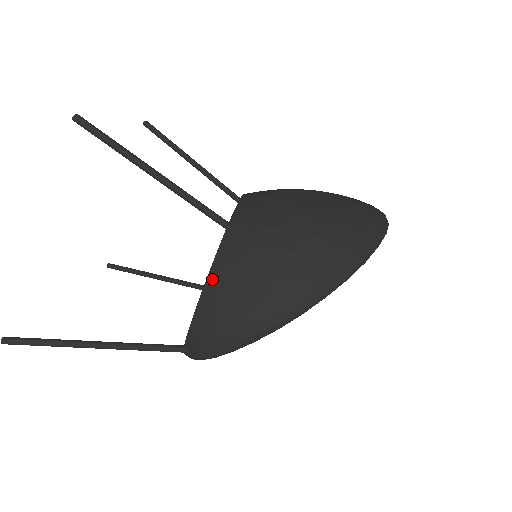
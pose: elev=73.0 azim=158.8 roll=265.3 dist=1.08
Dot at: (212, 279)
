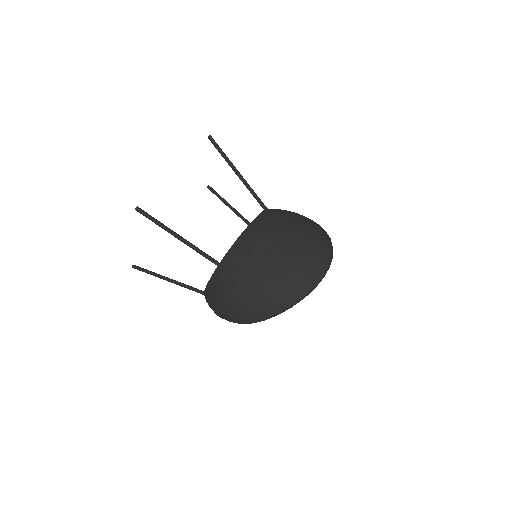
Dot at: (208, 287)
